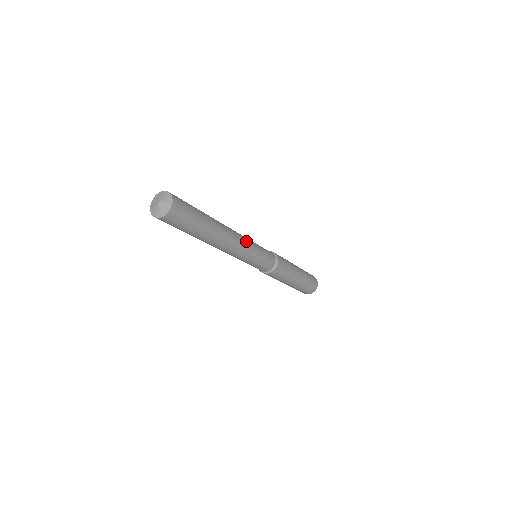
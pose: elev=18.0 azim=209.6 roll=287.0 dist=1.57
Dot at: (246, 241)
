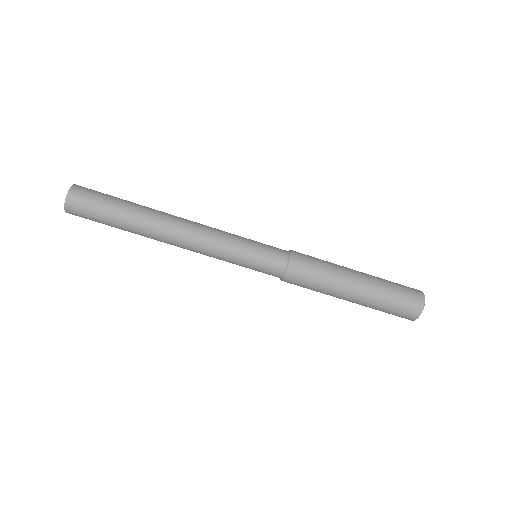
Dot at: (213, 230)
